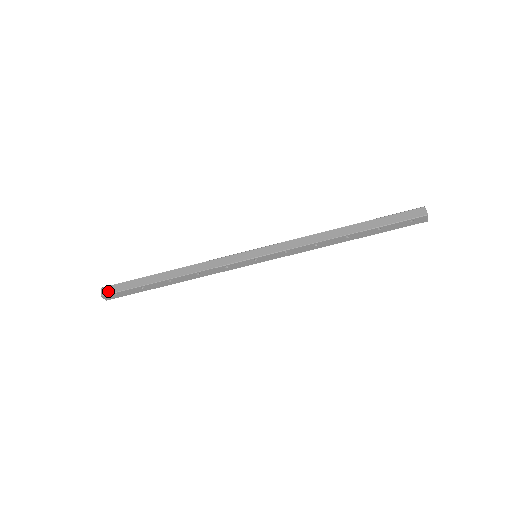
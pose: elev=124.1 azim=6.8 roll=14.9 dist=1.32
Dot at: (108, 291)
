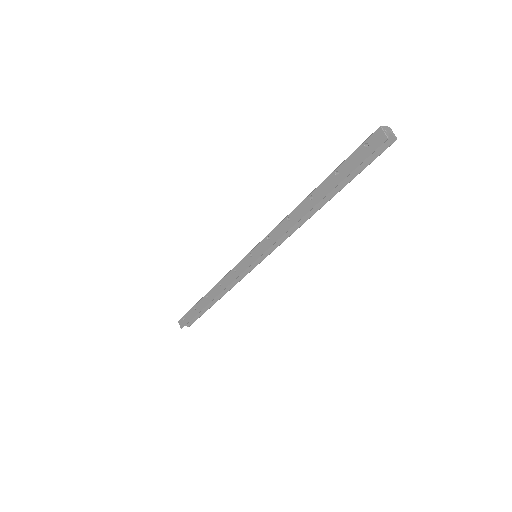
Dot at: occluded
